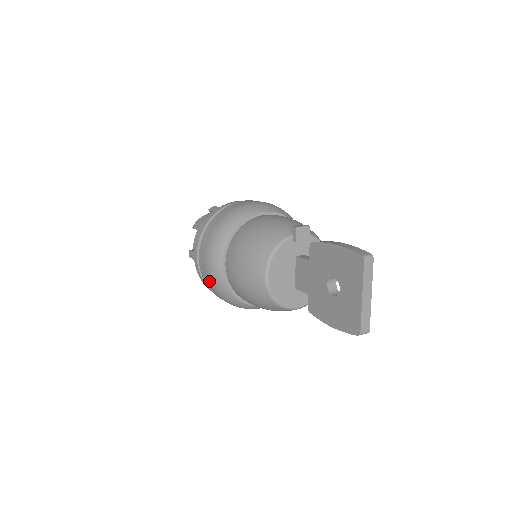
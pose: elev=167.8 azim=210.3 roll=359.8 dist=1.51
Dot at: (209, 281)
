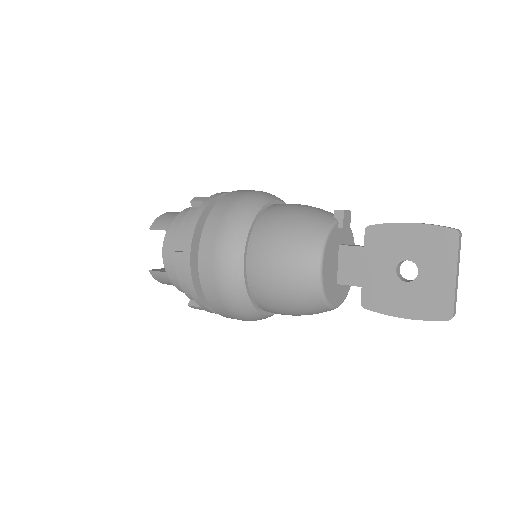
Dot at: (216, 285)
